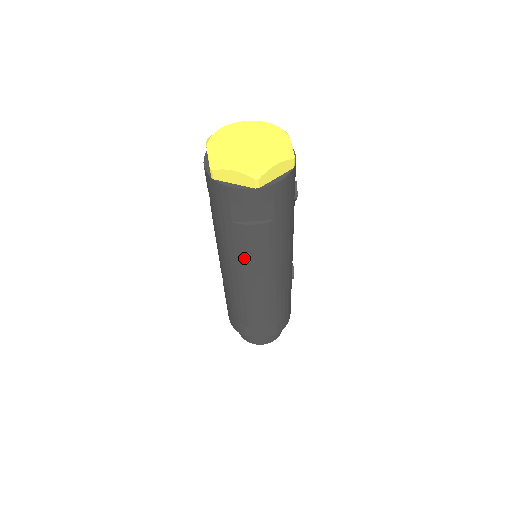
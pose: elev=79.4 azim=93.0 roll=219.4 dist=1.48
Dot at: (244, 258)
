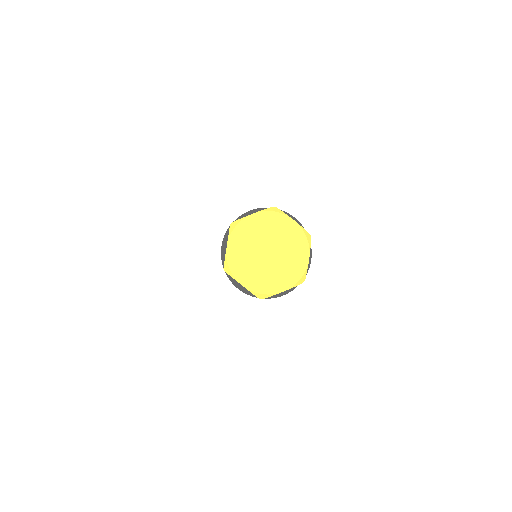
Dot at: occluded
